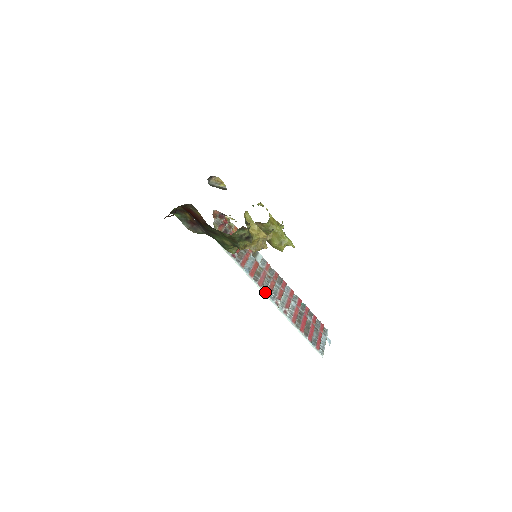
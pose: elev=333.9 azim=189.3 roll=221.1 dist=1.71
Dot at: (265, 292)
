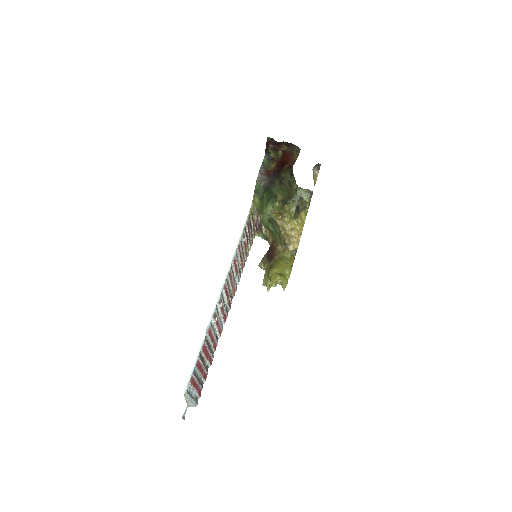
Dot at: (226, 282)
